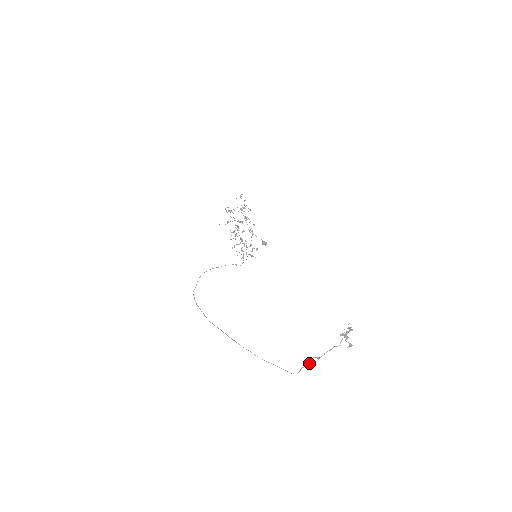
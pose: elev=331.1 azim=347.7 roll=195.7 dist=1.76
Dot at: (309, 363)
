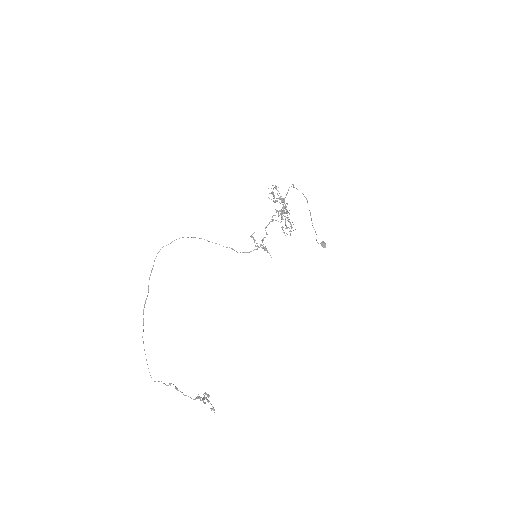
Dot at: occluded
